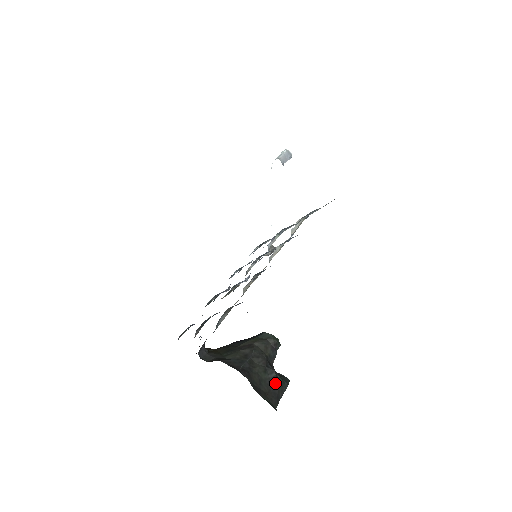
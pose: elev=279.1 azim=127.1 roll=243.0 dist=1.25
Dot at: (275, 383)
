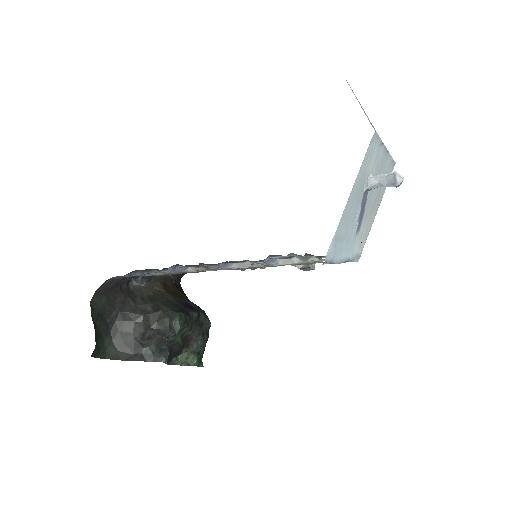
Dot at: (140, 348)
